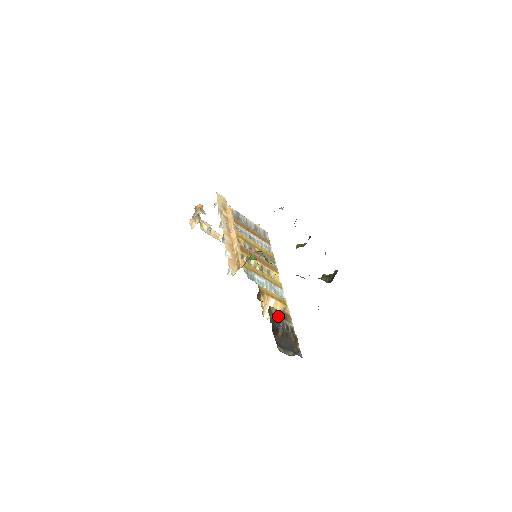
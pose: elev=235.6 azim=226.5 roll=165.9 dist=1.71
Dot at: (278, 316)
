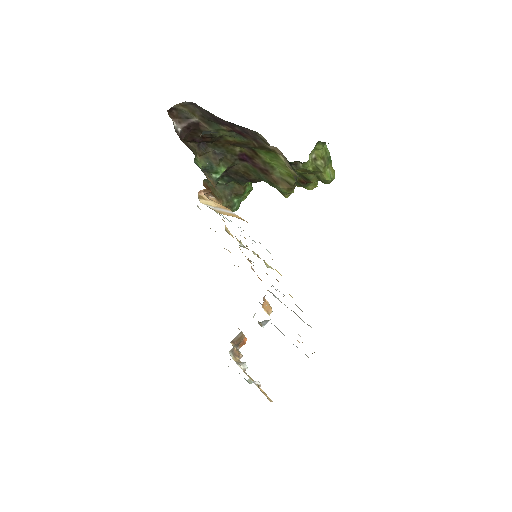
Dot at: occluded
